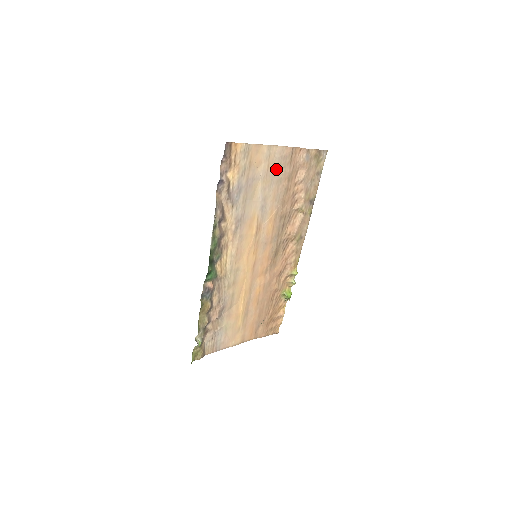
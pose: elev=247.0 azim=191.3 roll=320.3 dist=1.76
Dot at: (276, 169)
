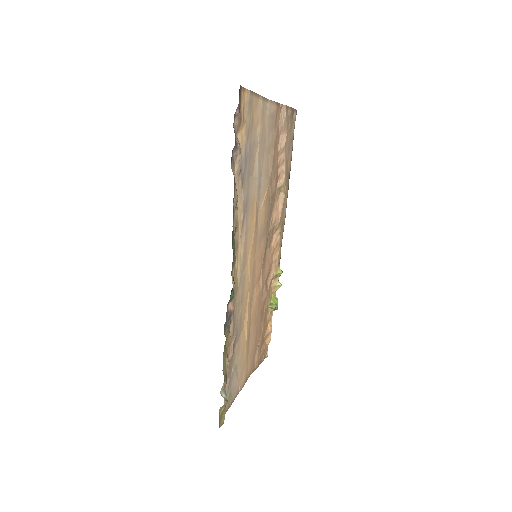
Dot at: (266, 132)
